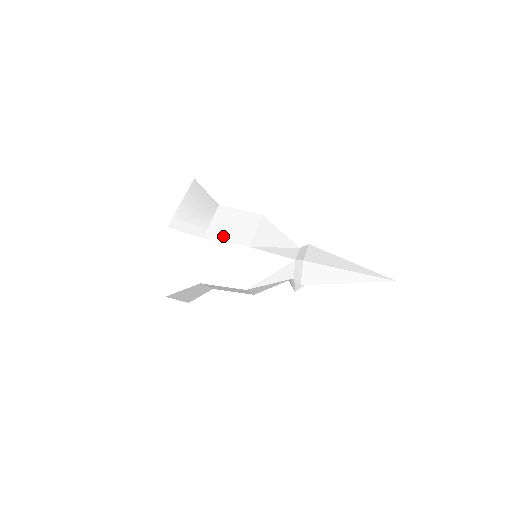
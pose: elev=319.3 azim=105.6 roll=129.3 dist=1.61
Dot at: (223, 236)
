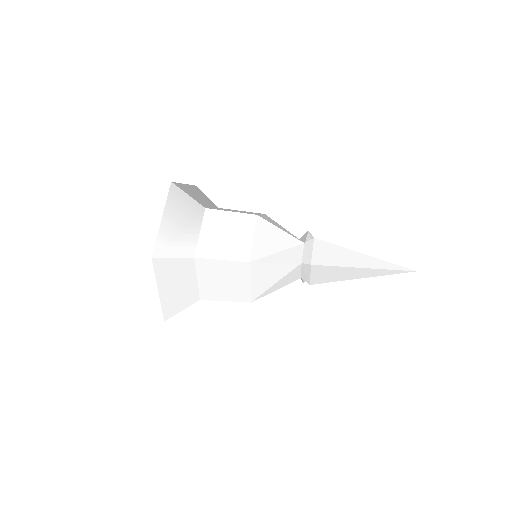
Dot at: (217, 252)
